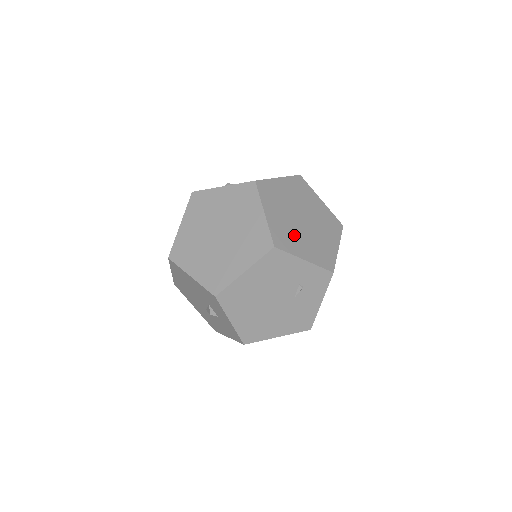
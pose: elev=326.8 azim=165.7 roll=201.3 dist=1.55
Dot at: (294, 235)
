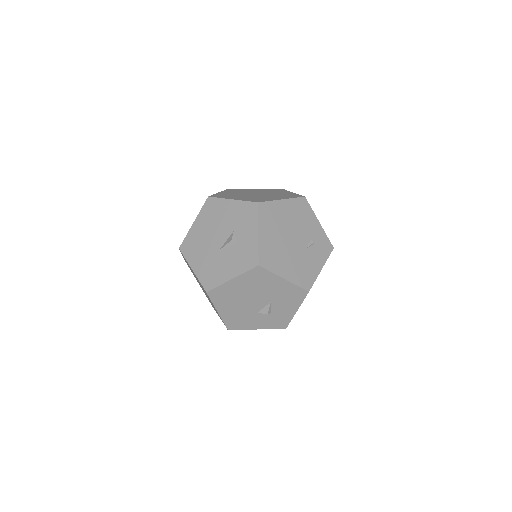
Dot at: occluded
